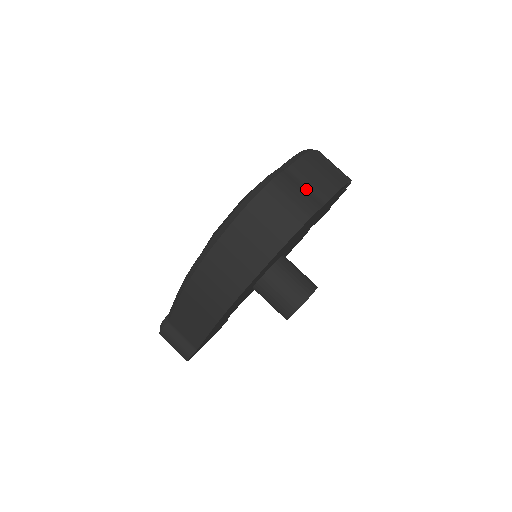
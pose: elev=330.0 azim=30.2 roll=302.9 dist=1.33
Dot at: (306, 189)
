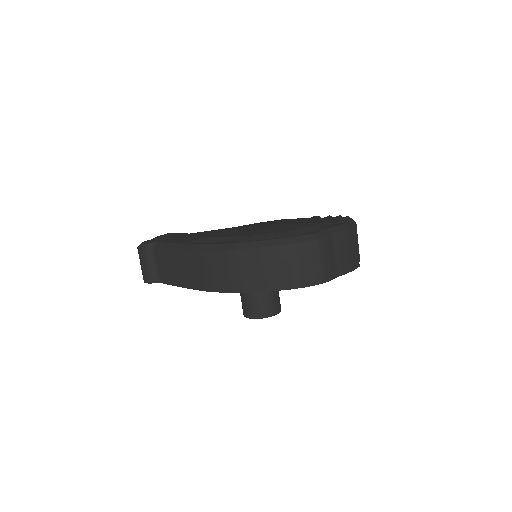
Dot at: (334, 258)
